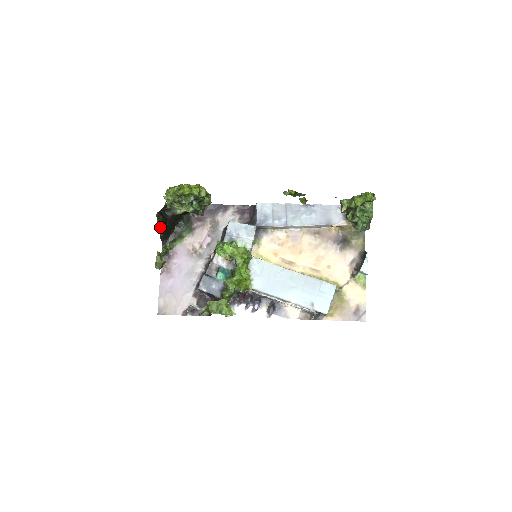
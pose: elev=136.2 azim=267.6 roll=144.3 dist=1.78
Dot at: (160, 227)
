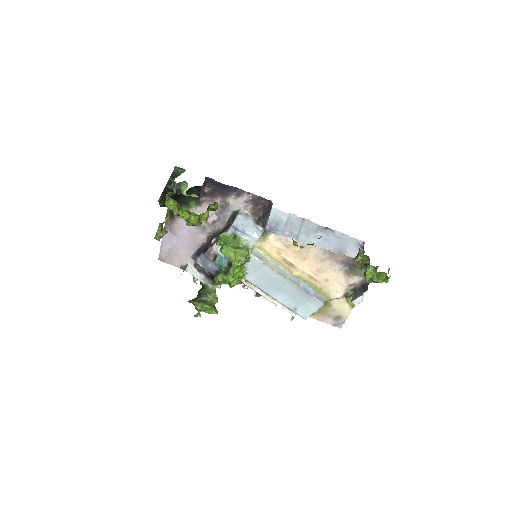
Dot at: (163, 206)
